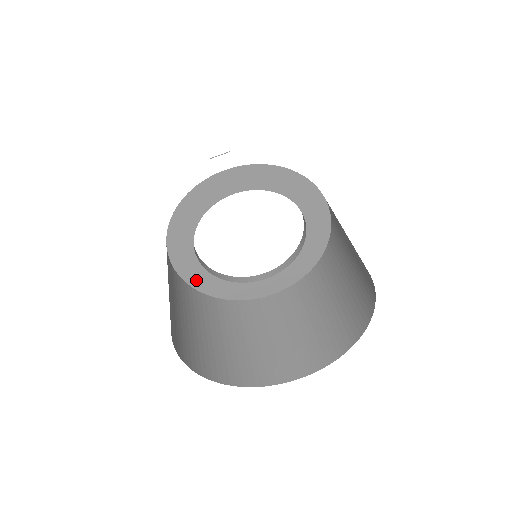
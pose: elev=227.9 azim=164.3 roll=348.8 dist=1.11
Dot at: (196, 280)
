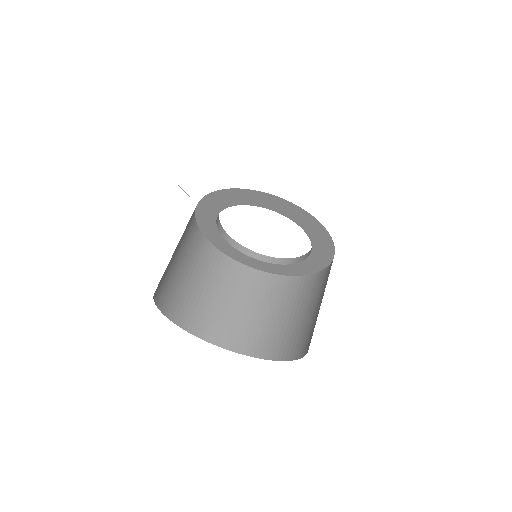
Dot at: (260, 267)
